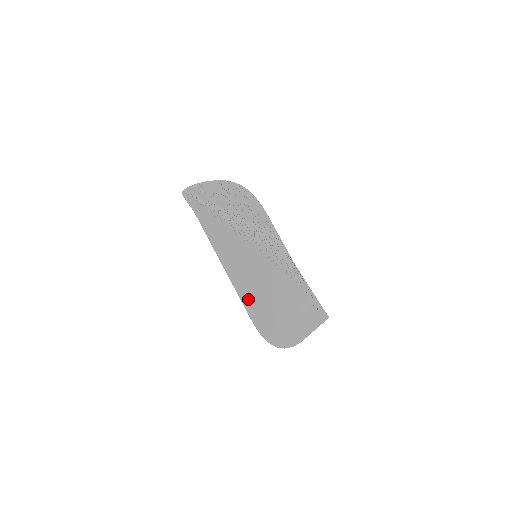
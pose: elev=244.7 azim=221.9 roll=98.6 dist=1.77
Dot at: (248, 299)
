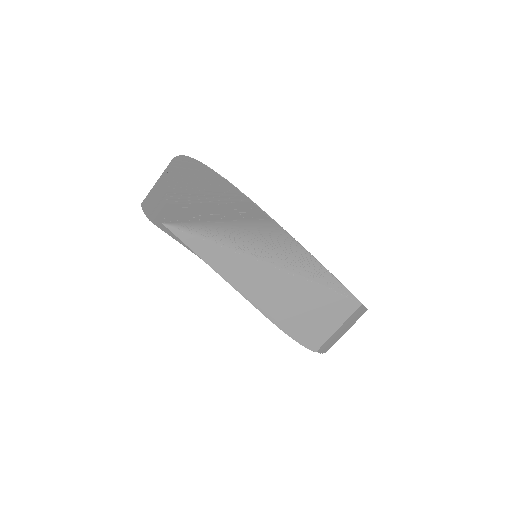
Dot at: (289, 323)
